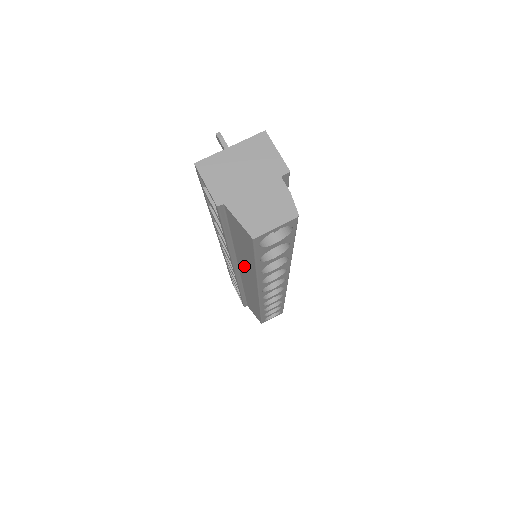
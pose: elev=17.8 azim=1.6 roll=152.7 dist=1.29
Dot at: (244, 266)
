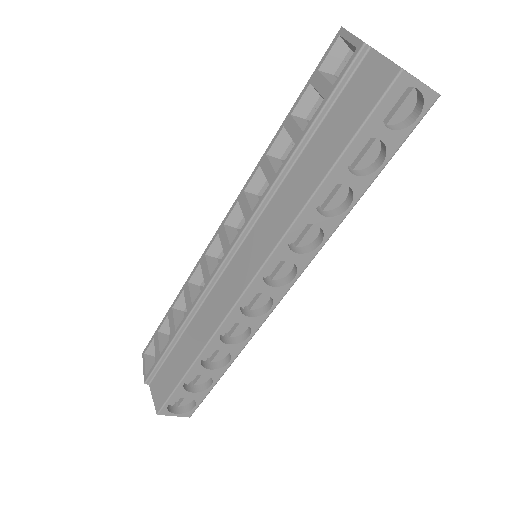
Dot at: (280, 206)
